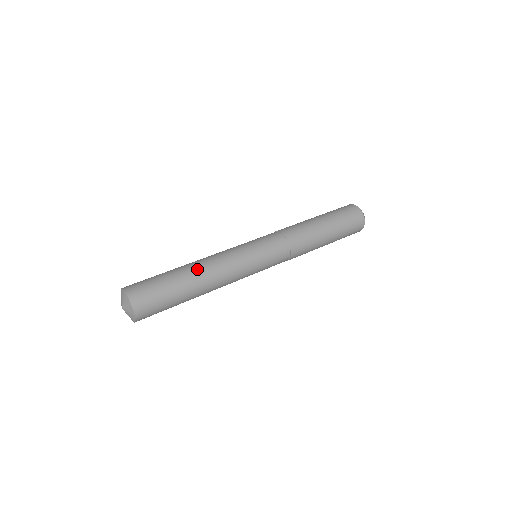
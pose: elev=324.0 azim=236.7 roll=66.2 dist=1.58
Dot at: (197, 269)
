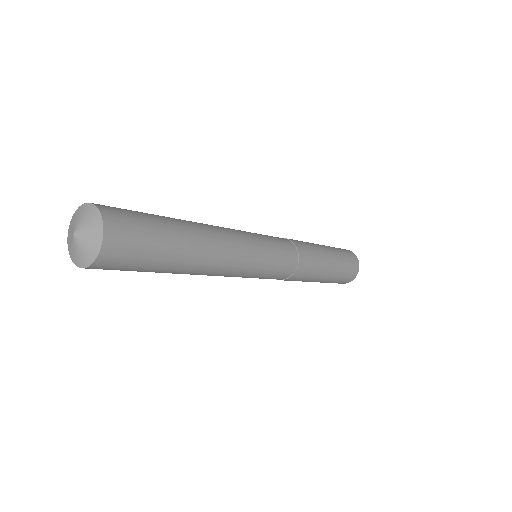
Dot at: (199, 226)
